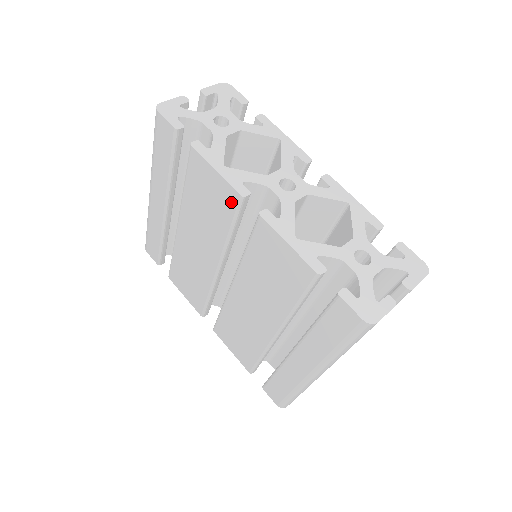
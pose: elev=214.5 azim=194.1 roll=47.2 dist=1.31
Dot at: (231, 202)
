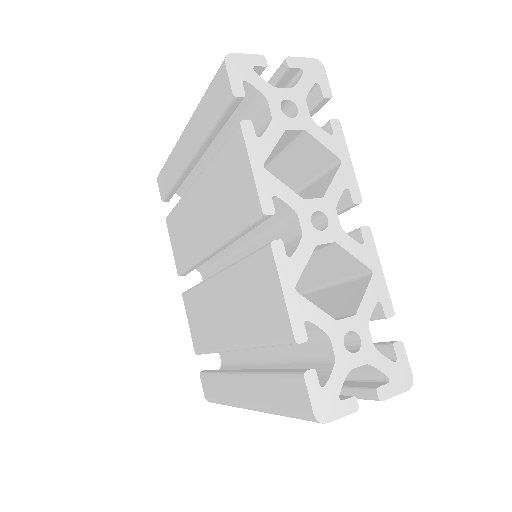
Dot at: (251, 209)
